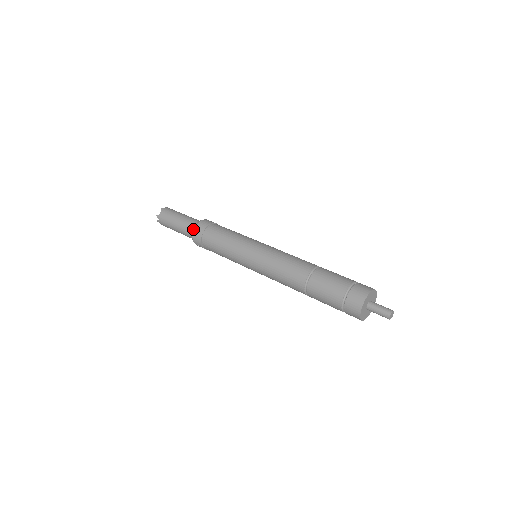
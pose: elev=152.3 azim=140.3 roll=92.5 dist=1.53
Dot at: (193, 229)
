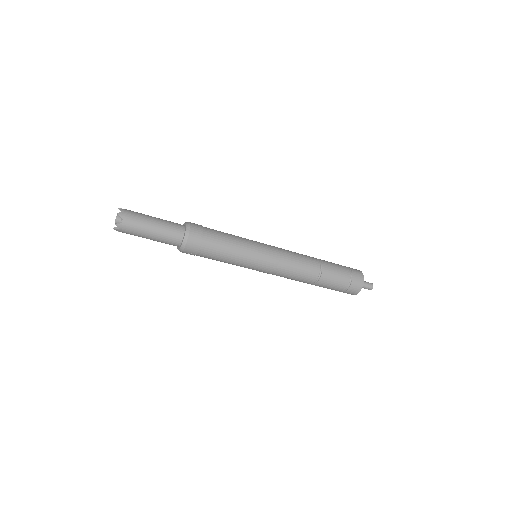
Dot at: (185, 241)
